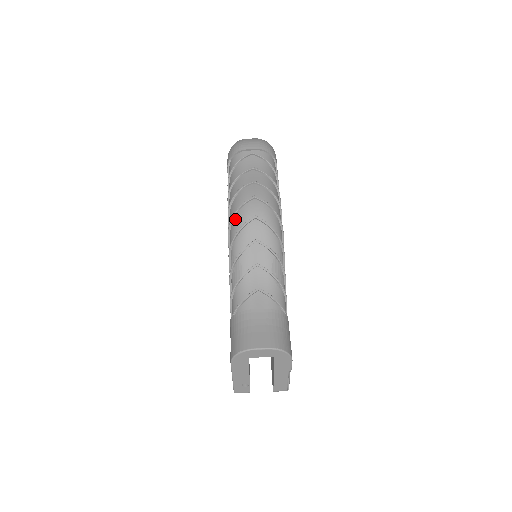
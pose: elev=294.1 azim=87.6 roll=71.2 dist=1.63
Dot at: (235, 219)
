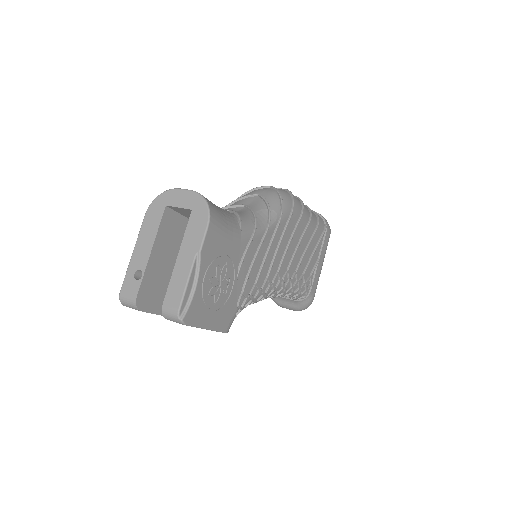
Dot at: occluded
